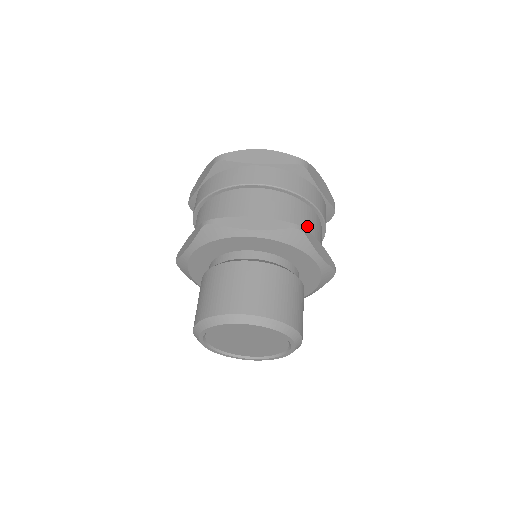
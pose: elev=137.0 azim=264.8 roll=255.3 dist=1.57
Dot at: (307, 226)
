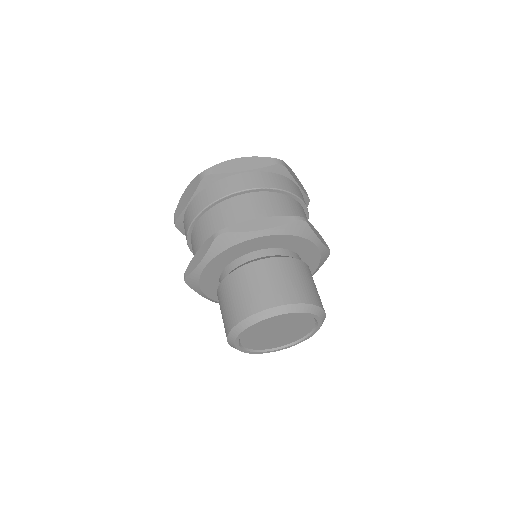
Dot at: occluded
